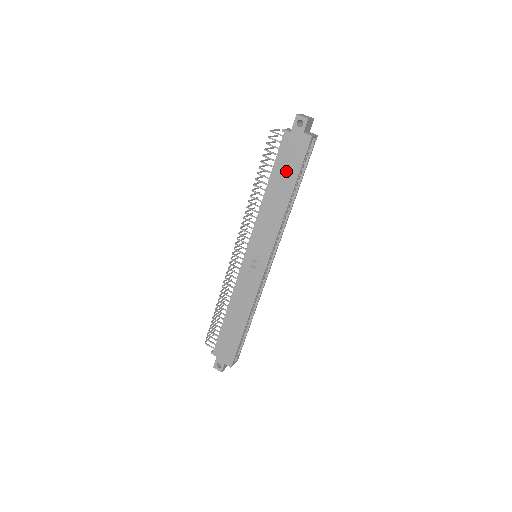
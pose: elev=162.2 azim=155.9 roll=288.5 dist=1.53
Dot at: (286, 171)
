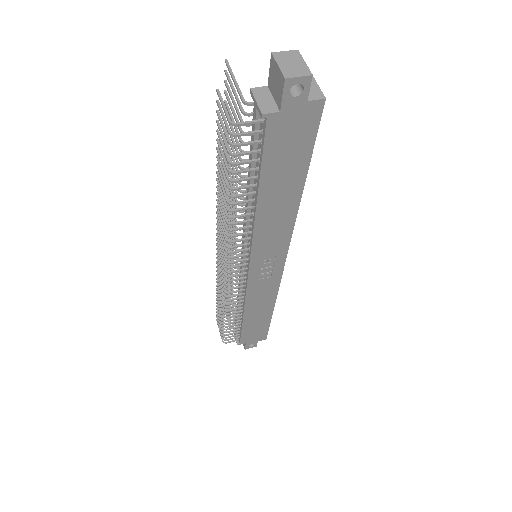
Dot at: (287, 166)
